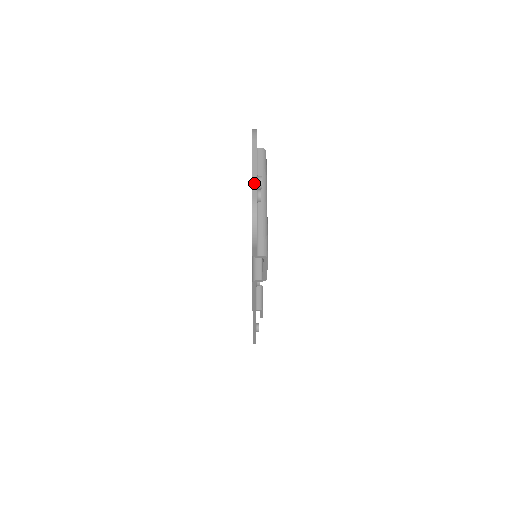
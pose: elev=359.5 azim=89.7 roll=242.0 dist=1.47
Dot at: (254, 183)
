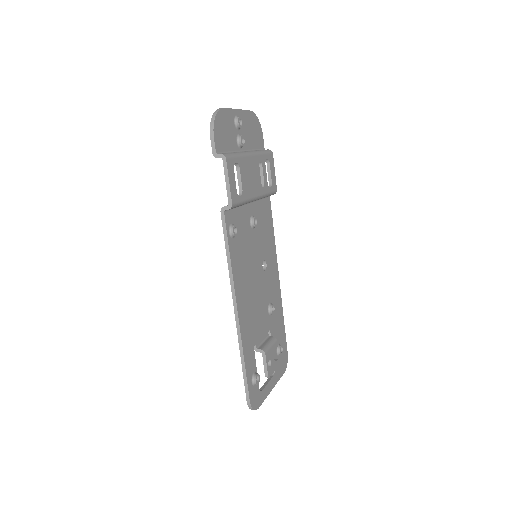
Dot at: (229, 109)
